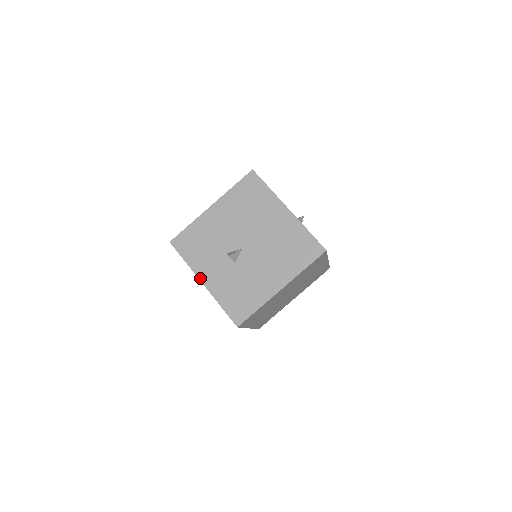
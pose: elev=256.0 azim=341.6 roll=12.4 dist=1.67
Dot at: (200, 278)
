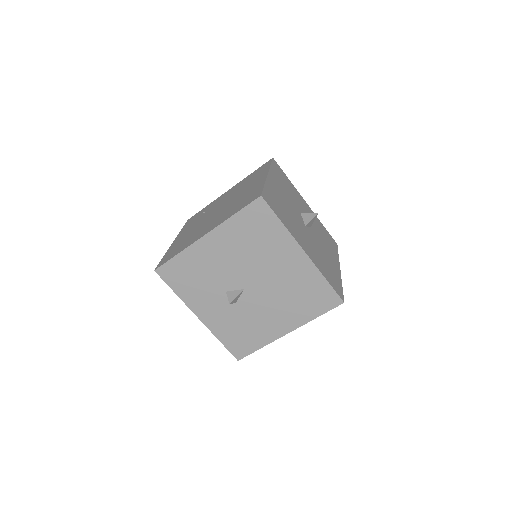
Dot at: (195, 313)
